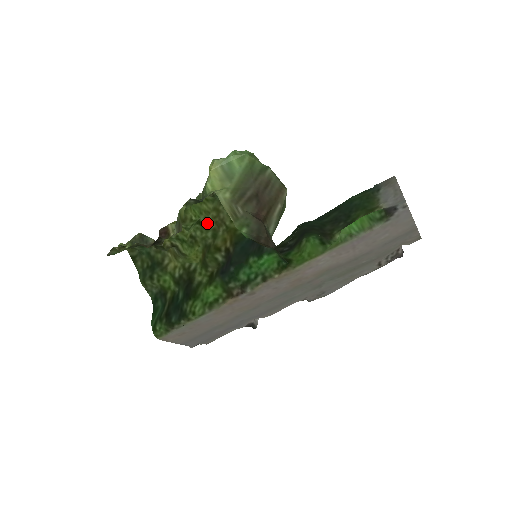
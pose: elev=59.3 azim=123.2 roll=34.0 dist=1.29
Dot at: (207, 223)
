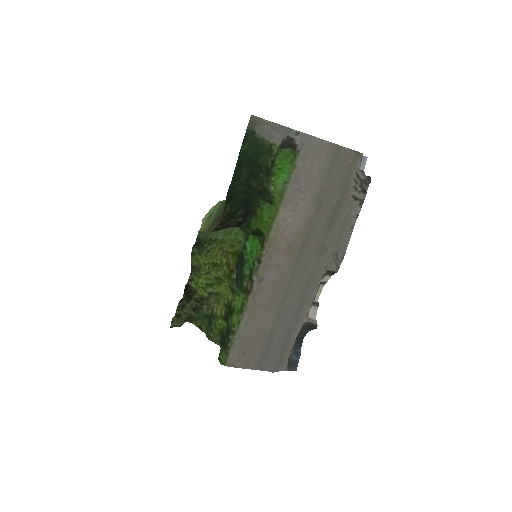
Dot at: (220, 261)
